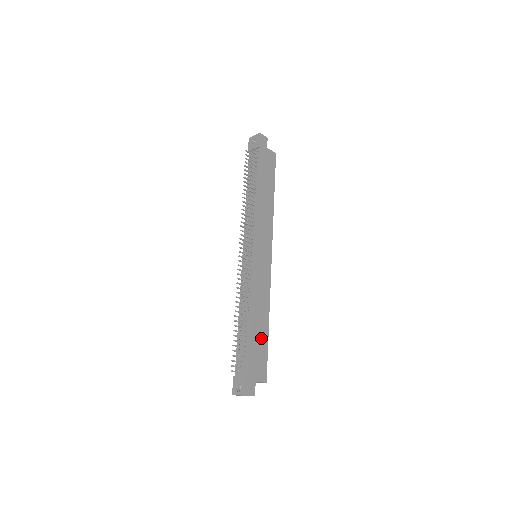
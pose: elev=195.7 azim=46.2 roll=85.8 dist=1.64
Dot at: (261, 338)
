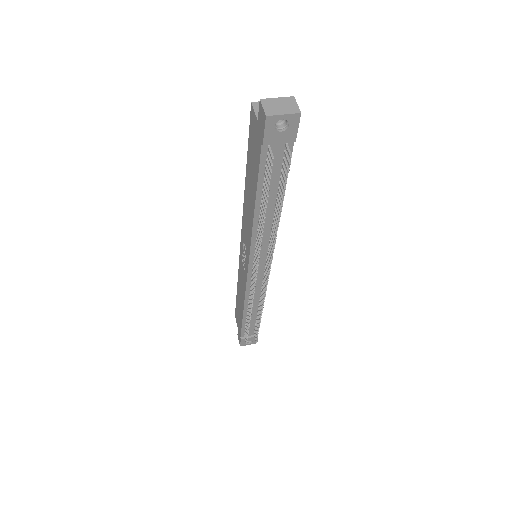
Dot at: occluded
